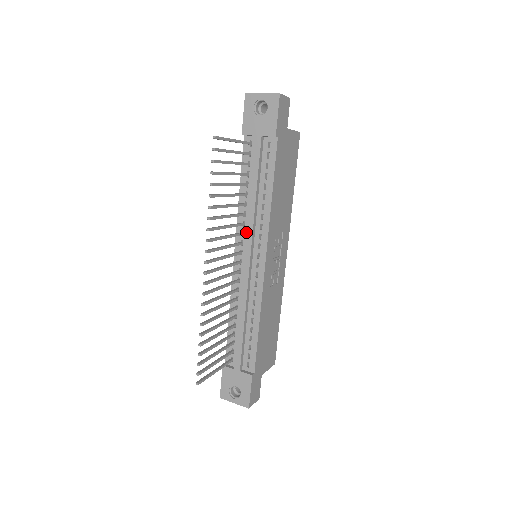
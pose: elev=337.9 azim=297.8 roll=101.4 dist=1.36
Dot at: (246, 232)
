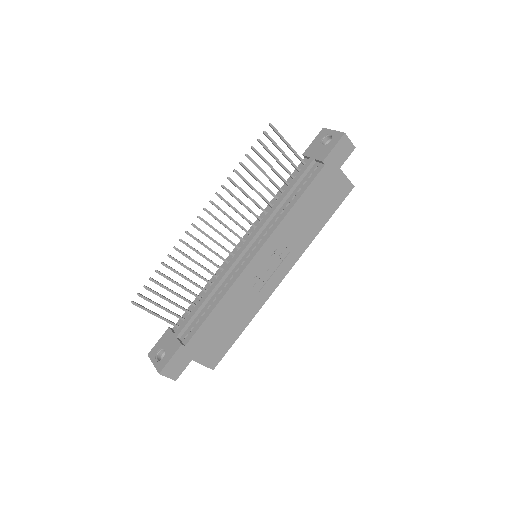
Dot at: (258, 225)
